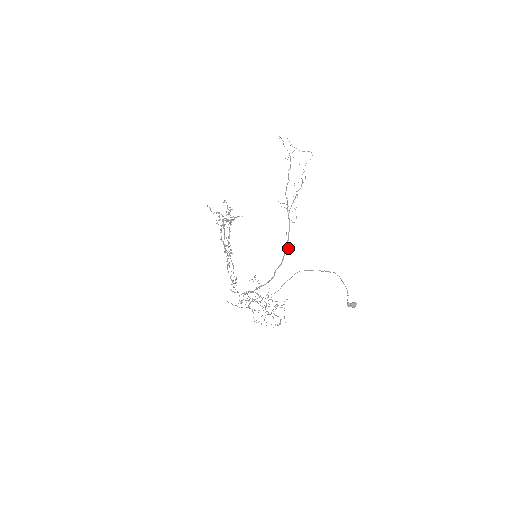
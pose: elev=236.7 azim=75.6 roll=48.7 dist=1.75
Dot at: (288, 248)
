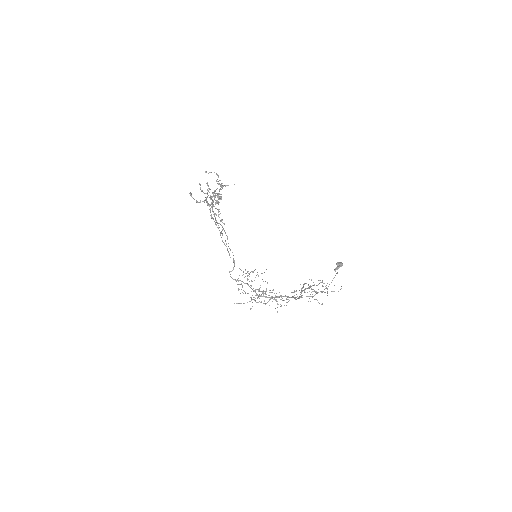
Dot at: occluded
